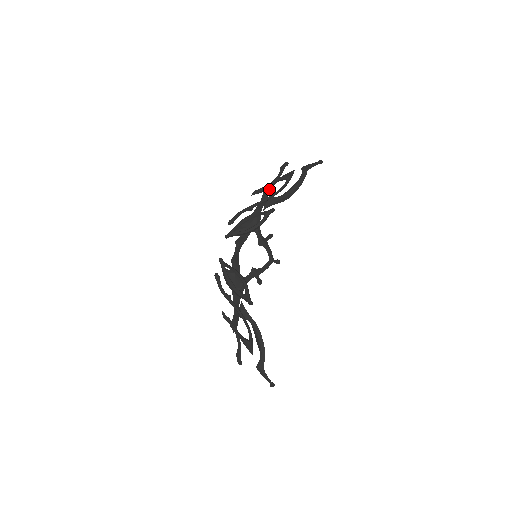
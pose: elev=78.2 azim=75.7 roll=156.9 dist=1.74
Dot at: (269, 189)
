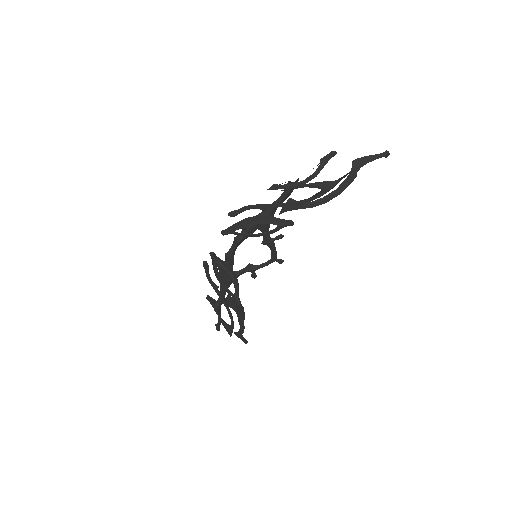
Dot at: (295, 185)
